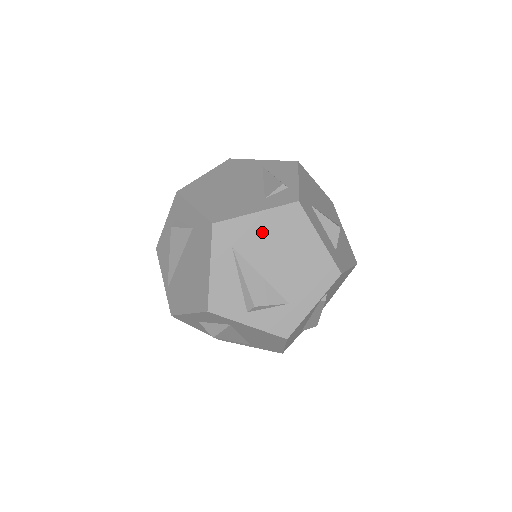
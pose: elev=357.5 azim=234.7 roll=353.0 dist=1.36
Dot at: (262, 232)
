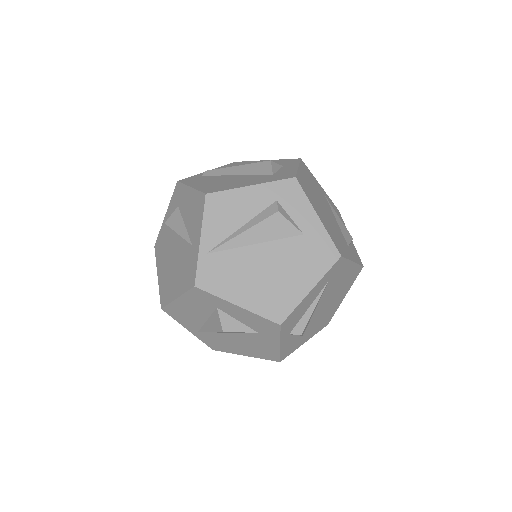
Dot at: (342, 278)
